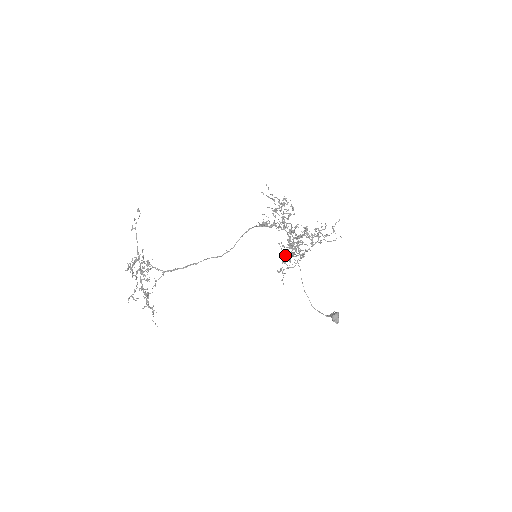
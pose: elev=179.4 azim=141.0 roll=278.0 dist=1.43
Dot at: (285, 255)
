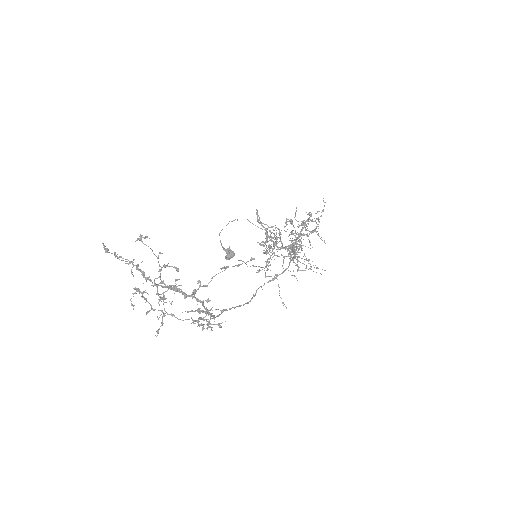
Dot at: (270, 258)
